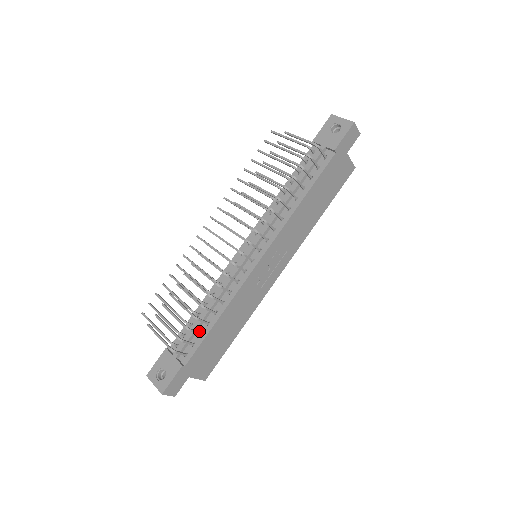
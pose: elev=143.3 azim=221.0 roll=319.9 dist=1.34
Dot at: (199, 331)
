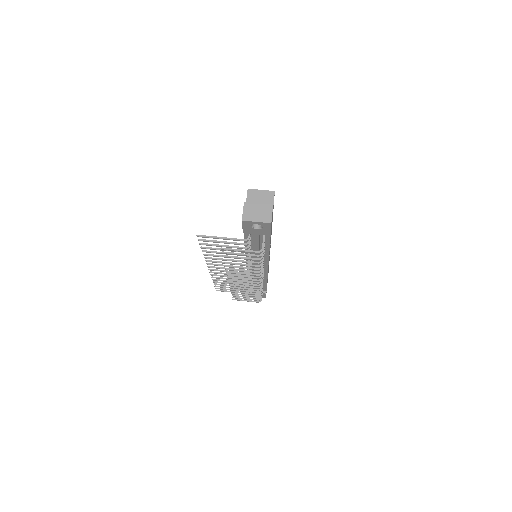
Dot at: occluded
